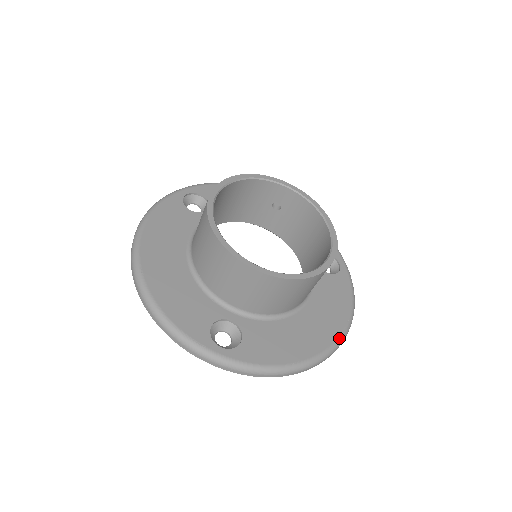
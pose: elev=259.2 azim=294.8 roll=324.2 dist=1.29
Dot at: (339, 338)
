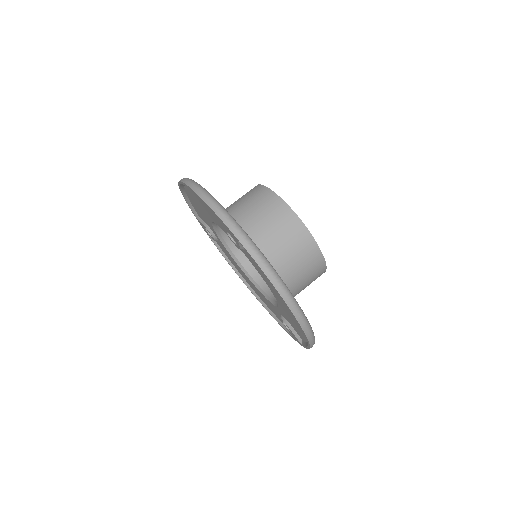
Dot at: occluded
